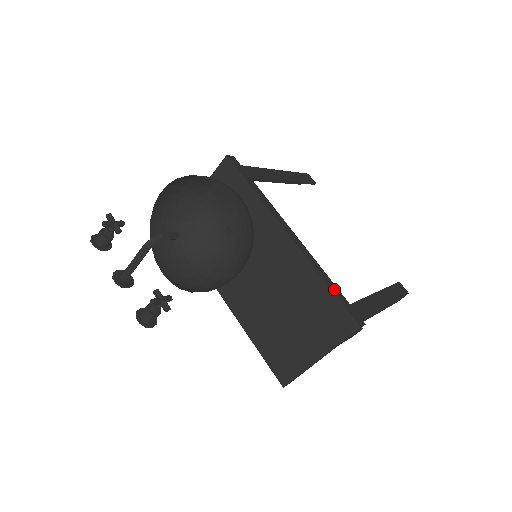
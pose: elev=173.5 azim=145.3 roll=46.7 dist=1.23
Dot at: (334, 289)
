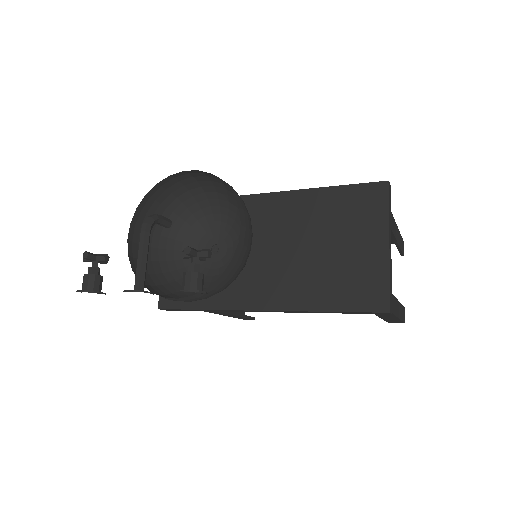
Dot at: (340, 188)
